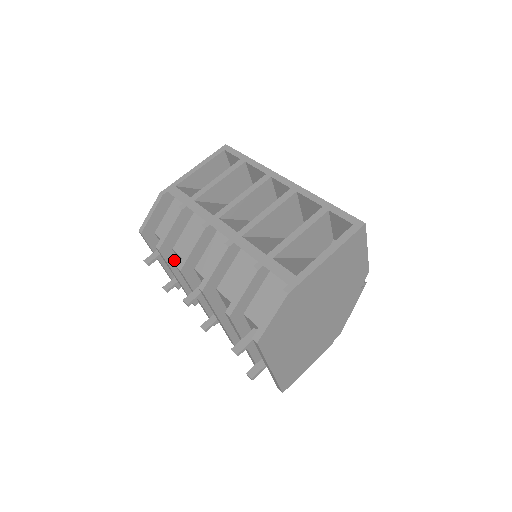
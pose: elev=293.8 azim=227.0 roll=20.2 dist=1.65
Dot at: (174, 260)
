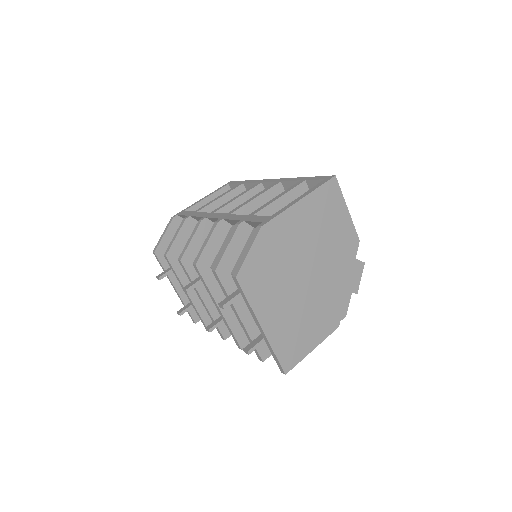
Dot at: (182, 271)
